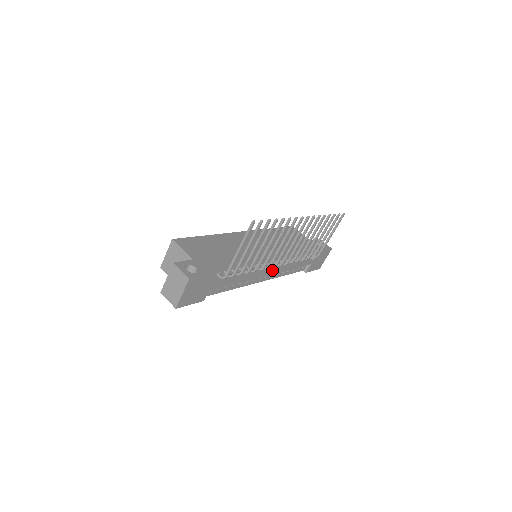
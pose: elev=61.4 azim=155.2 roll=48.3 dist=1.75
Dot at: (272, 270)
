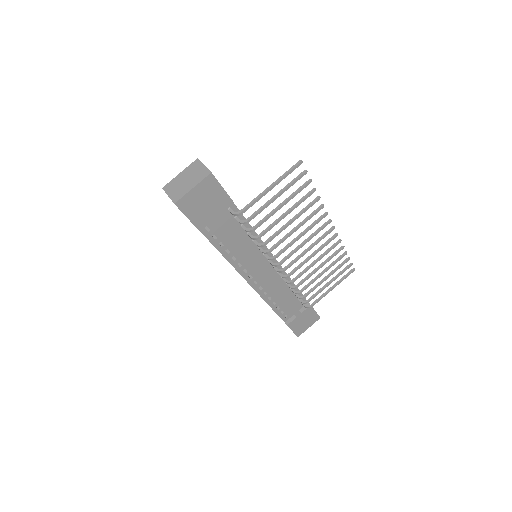
Dot at: (269, 275)
